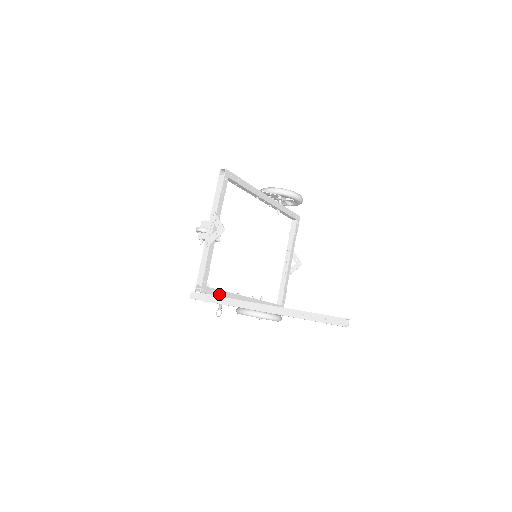
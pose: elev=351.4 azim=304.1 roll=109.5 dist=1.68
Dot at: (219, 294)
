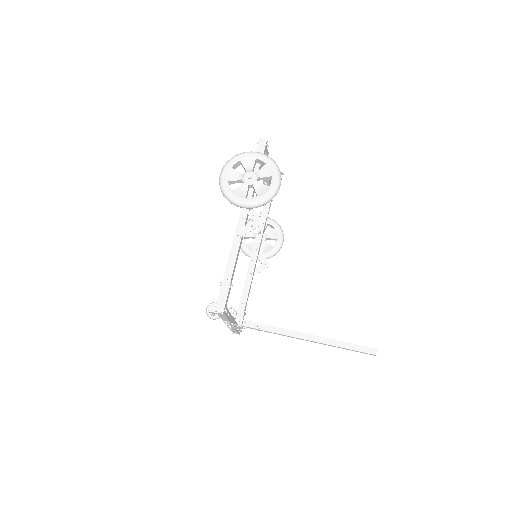
Dot at: (245, 307)
